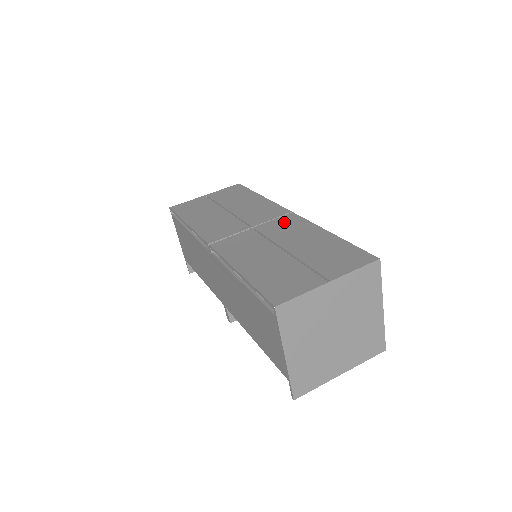
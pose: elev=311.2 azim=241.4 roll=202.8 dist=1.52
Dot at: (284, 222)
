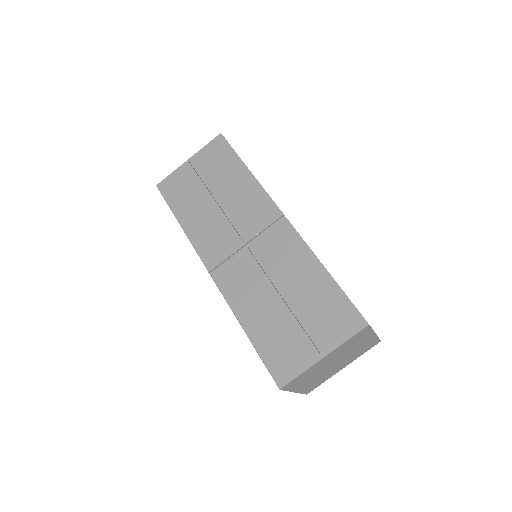
Dot at: (277, 238)
